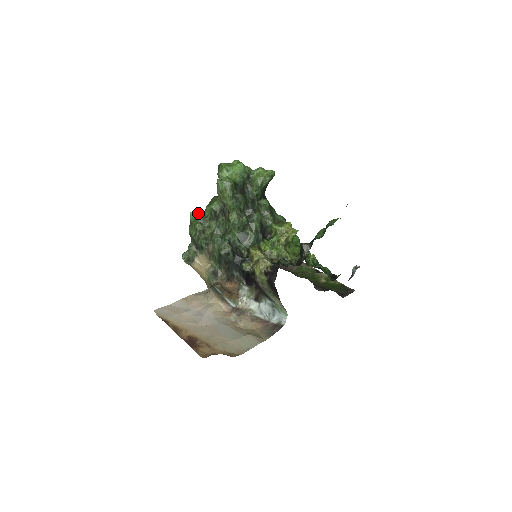
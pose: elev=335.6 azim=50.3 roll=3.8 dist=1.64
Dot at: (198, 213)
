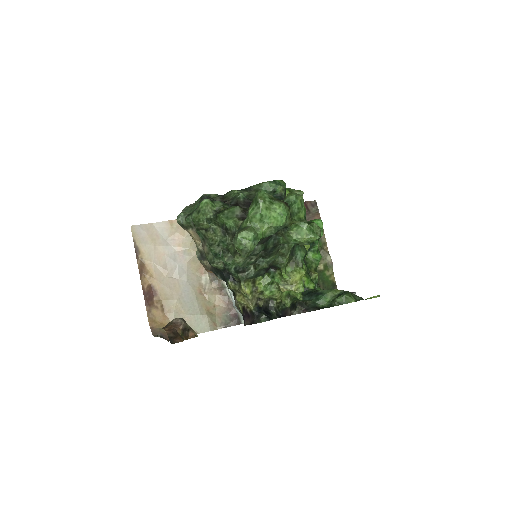
Dot at: (212, 205)
